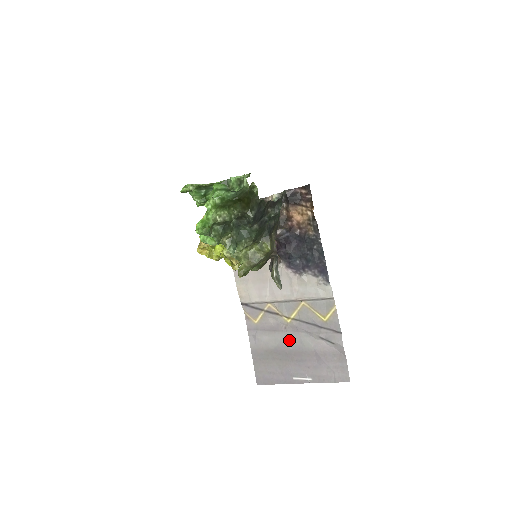
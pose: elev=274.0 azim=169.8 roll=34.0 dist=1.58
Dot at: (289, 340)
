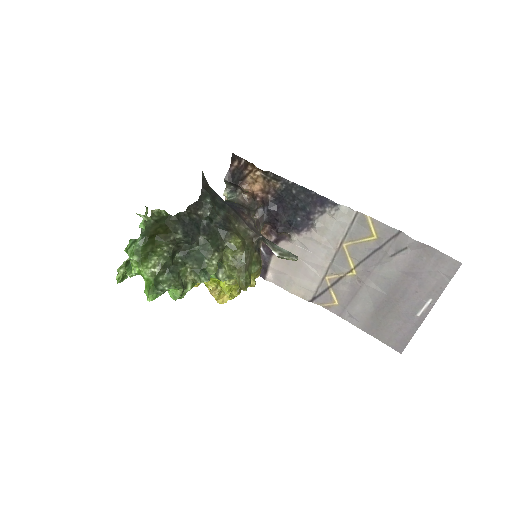
Dot at: (374, 288)
